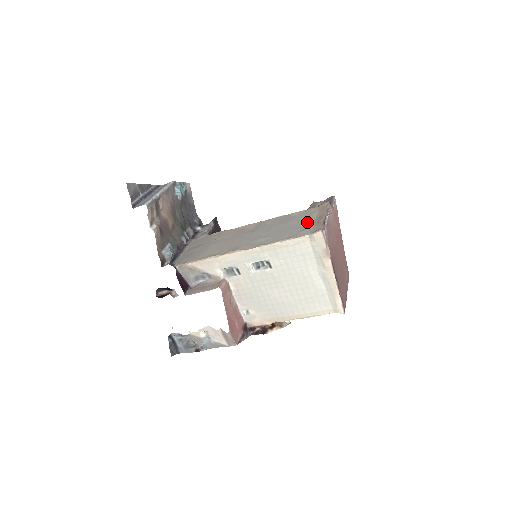
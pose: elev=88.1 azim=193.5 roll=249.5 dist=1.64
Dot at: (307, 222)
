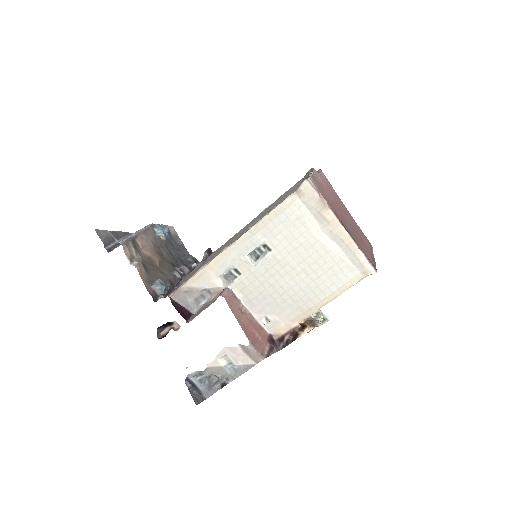
Dot at: (293, 189)
